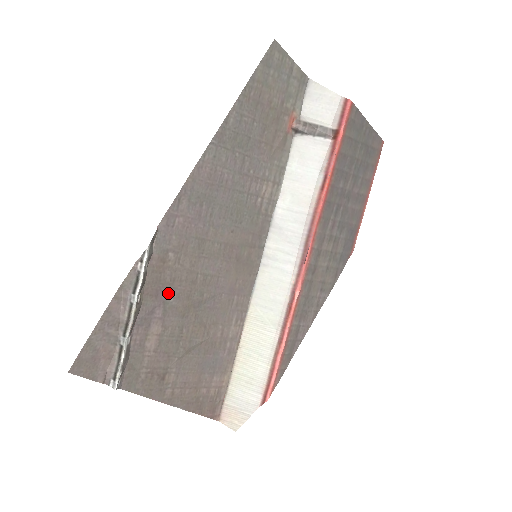
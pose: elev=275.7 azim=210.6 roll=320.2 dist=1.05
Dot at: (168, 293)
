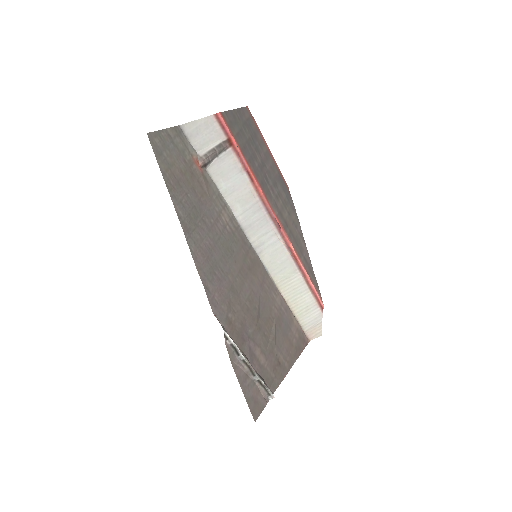
Dot at: (246, 331)
